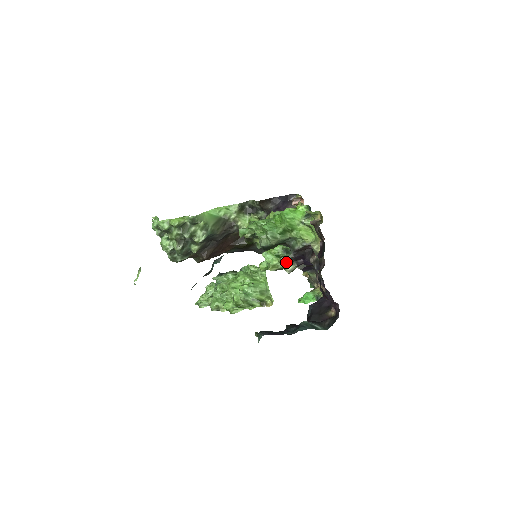
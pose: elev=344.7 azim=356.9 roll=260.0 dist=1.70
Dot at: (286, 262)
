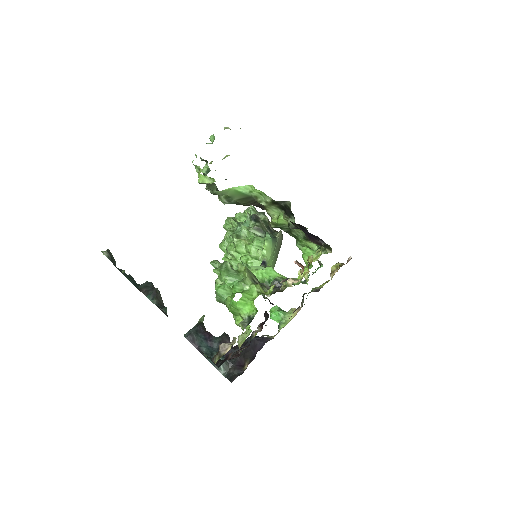
Dot at: occluded
